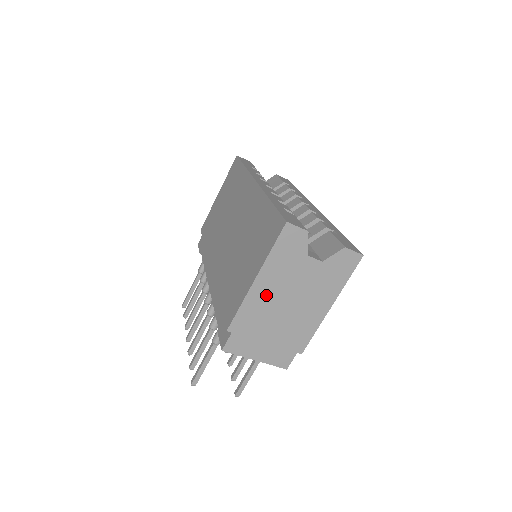
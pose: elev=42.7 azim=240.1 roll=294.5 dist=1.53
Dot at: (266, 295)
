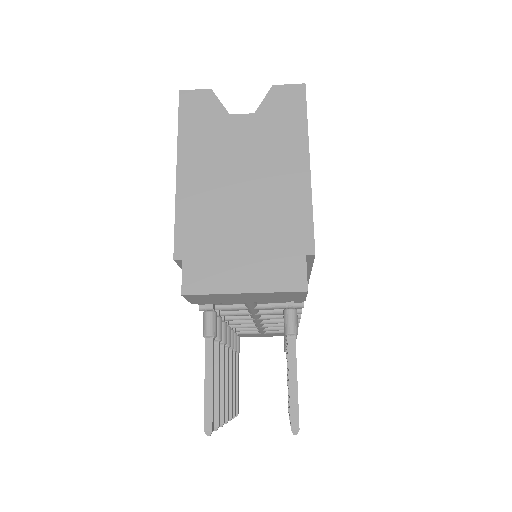
Dot at: (203, 186)
